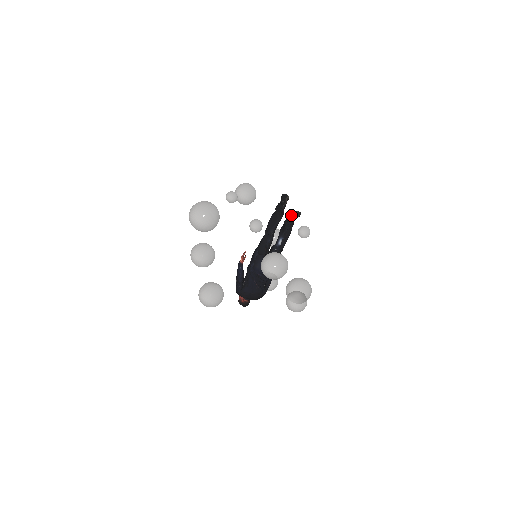
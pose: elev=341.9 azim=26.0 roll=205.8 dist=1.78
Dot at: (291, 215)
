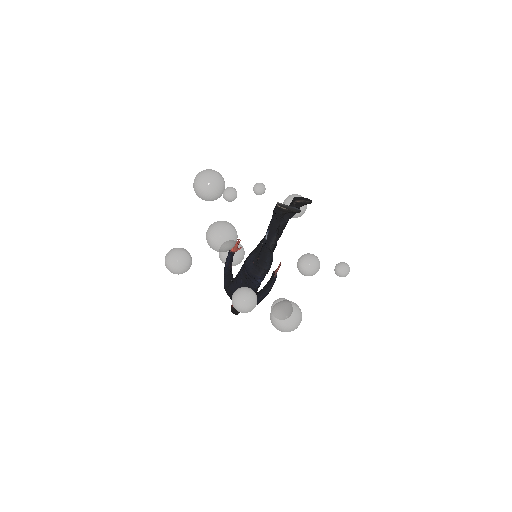
Dot at: (281, 204)
